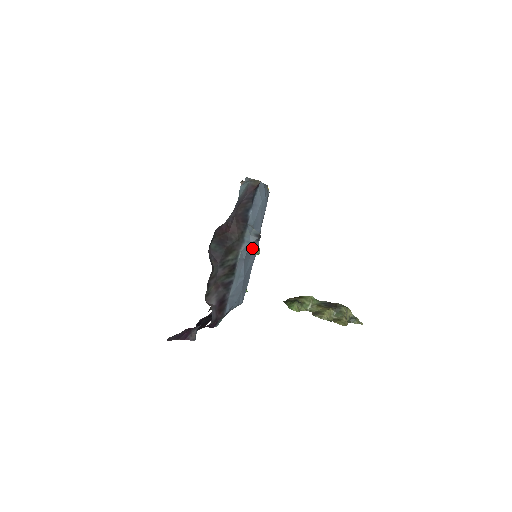
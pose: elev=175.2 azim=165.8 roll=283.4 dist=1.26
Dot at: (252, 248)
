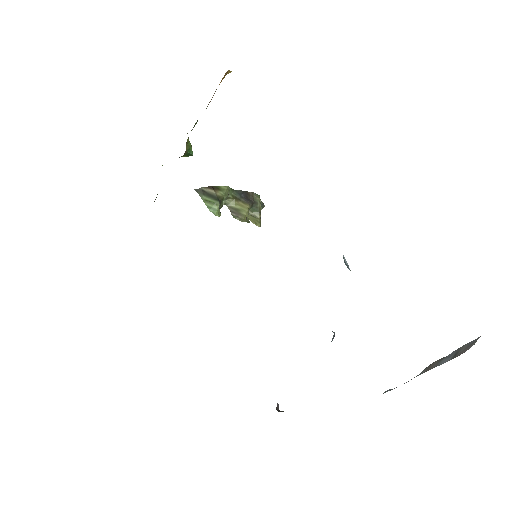
Dot at: occluded
